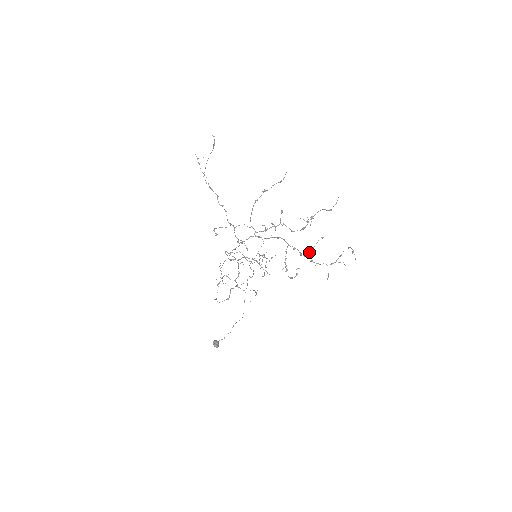
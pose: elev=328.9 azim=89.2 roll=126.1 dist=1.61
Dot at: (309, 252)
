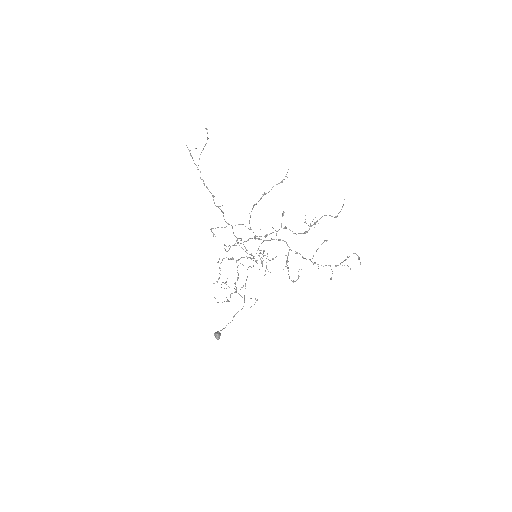
Dot at: occluded
